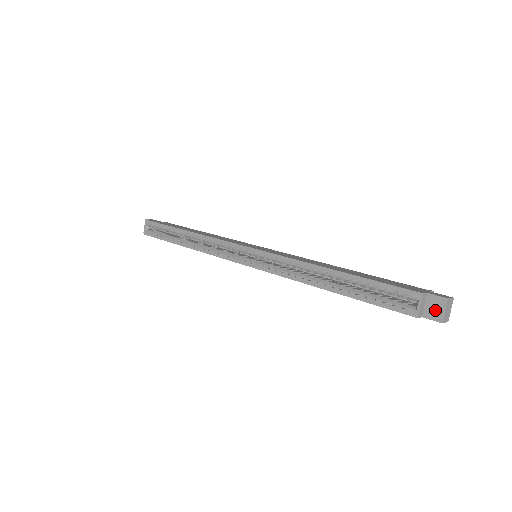
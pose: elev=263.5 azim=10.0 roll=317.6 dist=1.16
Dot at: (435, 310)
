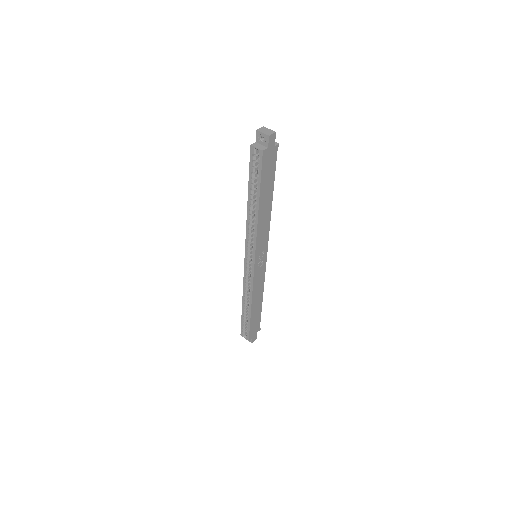
Dot at: (265, 139)
